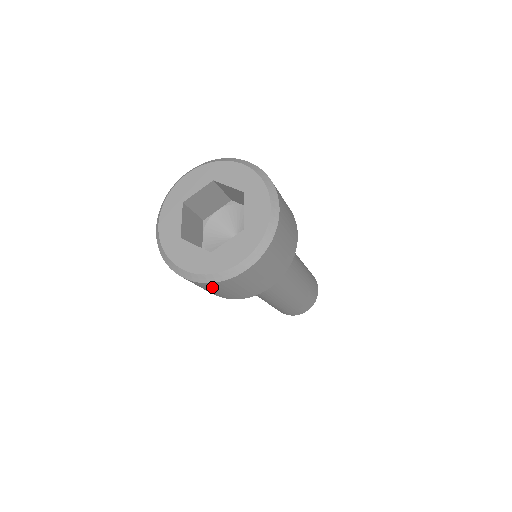
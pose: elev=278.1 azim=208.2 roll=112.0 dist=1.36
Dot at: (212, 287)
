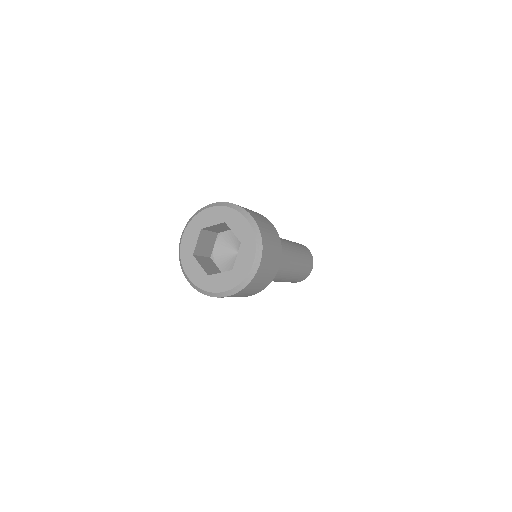
Dot at: (247, 290)
